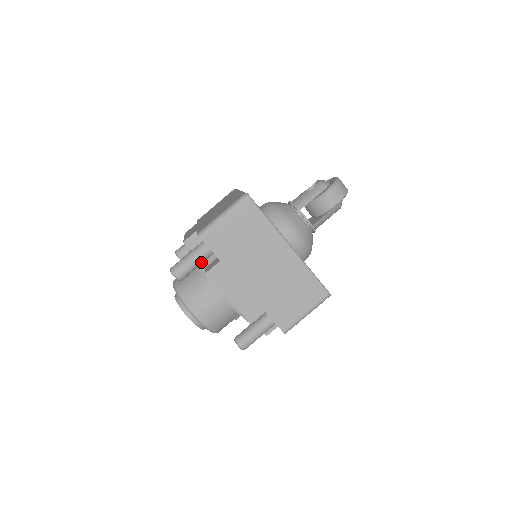
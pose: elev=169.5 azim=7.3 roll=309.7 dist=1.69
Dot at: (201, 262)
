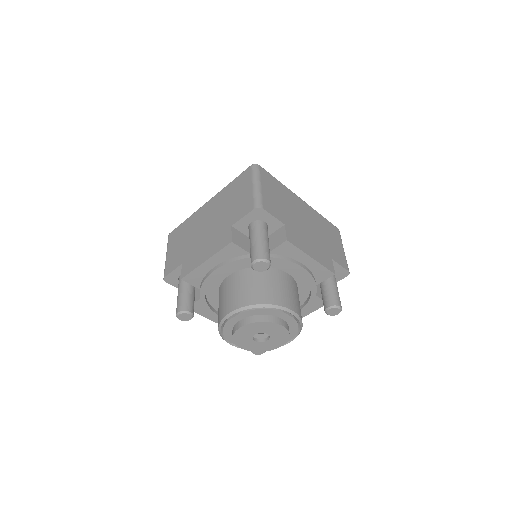
Dot at: (186, 287)
